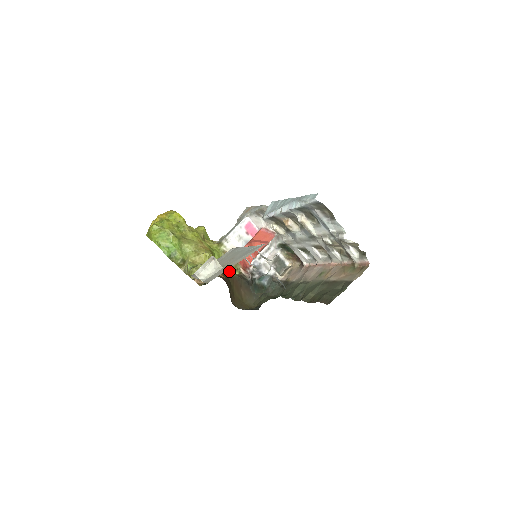
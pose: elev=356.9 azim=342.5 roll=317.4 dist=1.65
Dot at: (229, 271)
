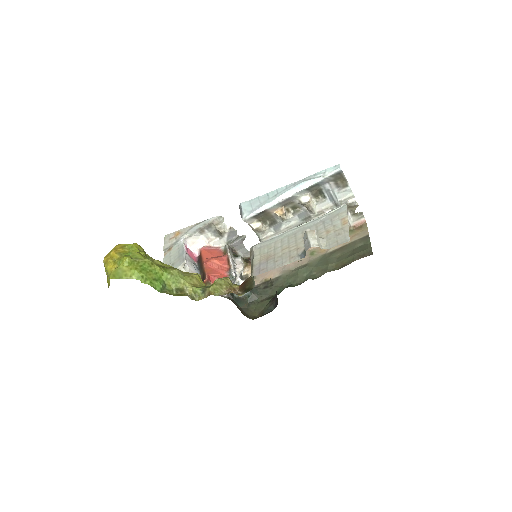
Dot at: occluded
